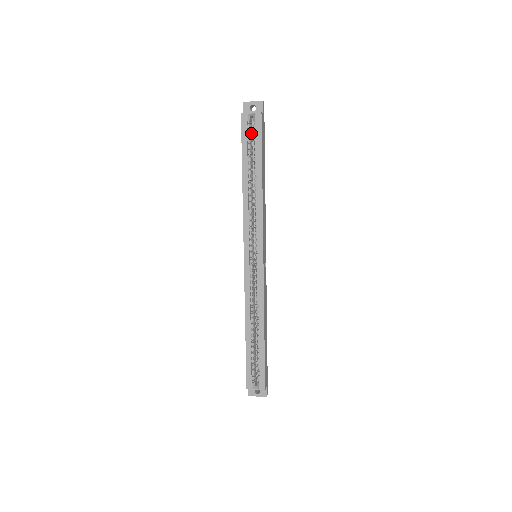
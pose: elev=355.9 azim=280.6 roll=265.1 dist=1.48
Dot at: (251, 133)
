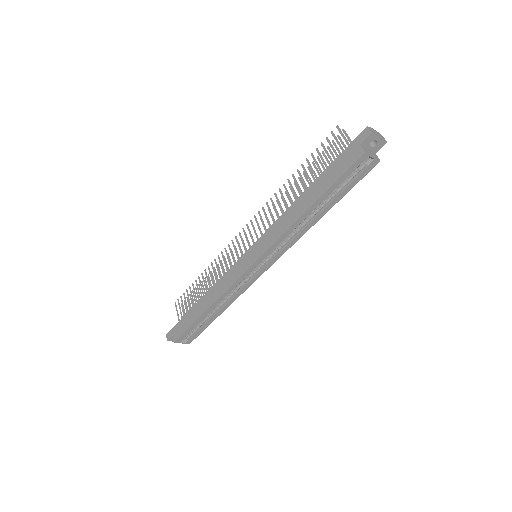
Dot at: occluded
